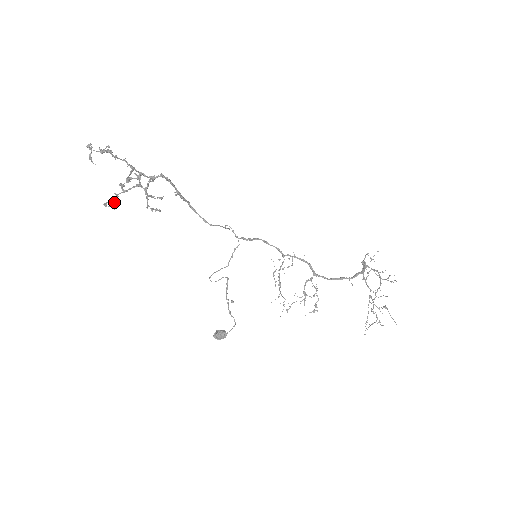
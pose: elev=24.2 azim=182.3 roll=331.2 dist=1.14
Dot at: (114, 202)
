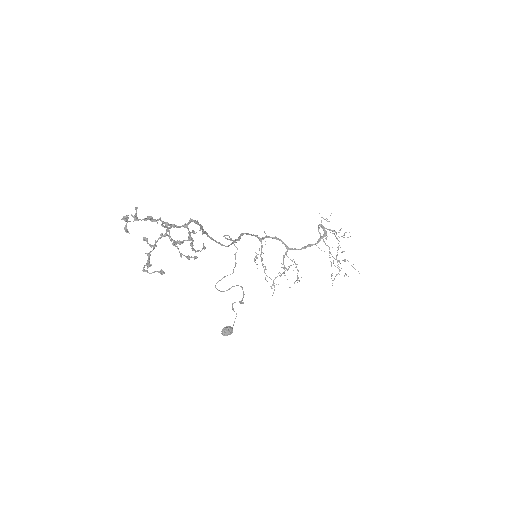
Dot at: (149, 263)
